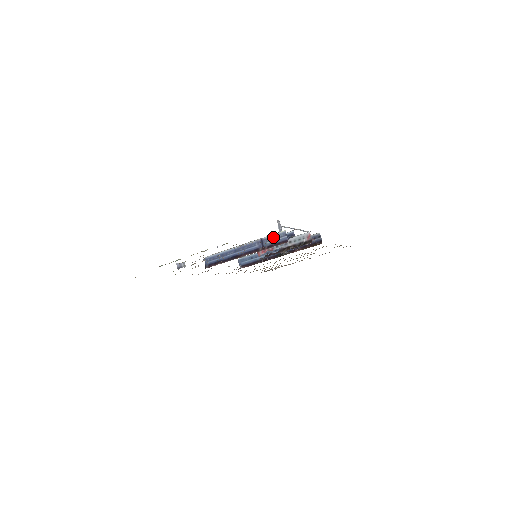
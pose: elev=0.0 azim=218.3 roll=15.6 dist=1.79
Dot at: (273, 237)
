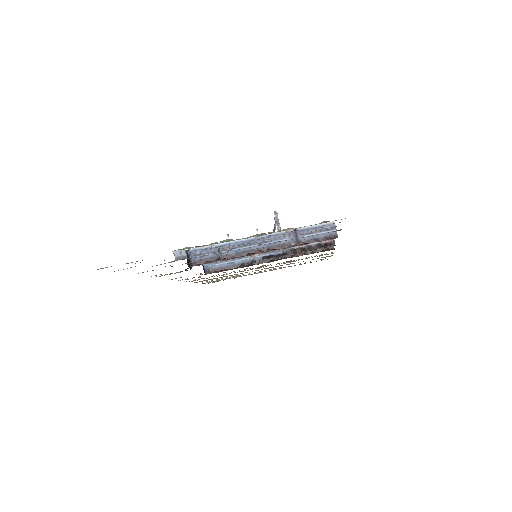
Dot at: (315, 229)
